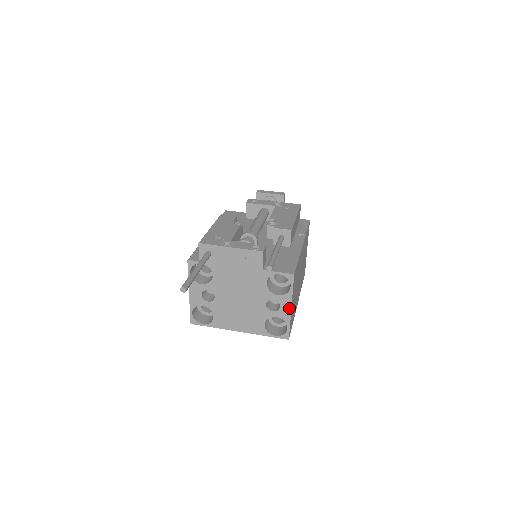
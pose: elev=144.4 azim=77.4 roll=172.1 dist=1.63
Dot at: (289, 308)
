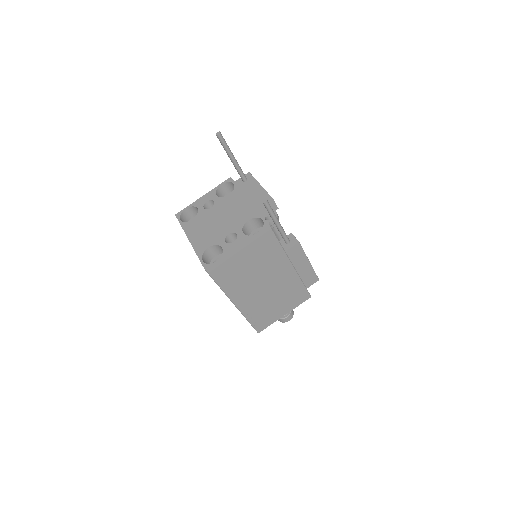
Dot at: (237, 247)
